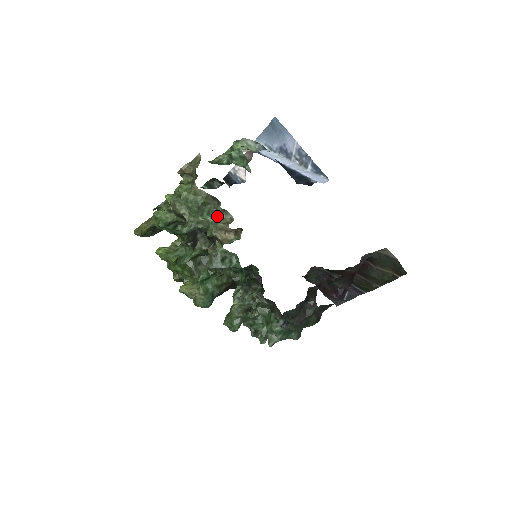
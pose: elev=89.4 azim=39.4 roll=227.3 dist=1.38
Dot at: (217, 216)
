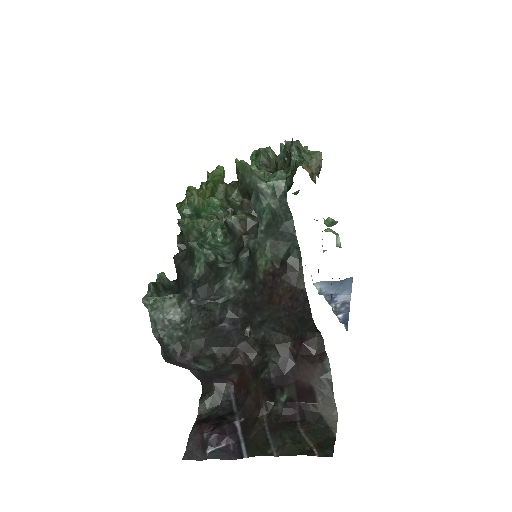
Dot at: occluded
